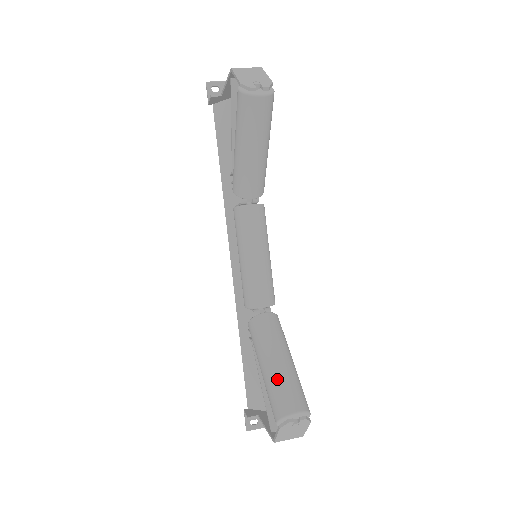
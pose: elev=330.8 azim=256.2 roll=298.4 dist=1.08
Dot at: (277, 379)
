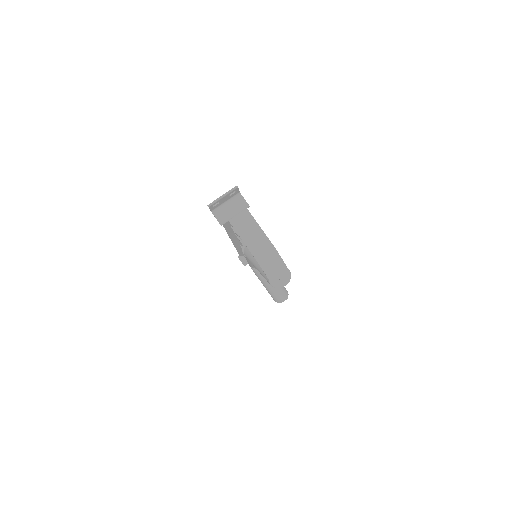
Dot at: (274, 293)
